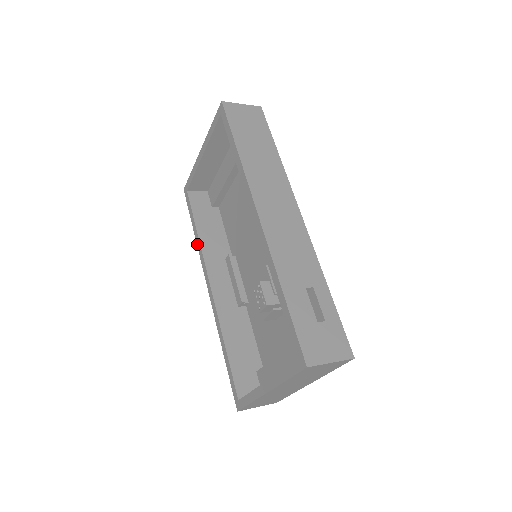
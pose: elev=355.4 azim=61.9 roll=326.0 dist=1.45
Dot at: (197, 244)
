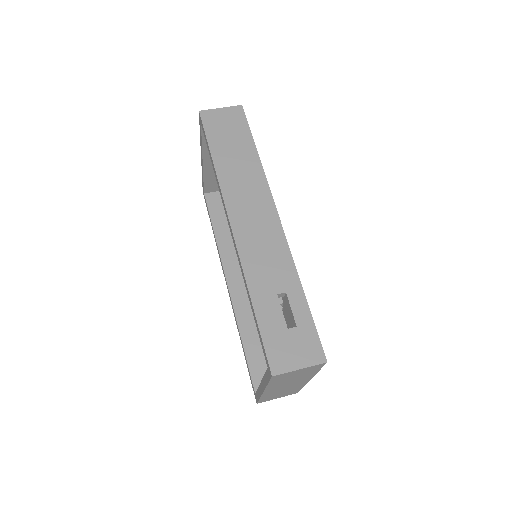
Dot at: (216, 245)
